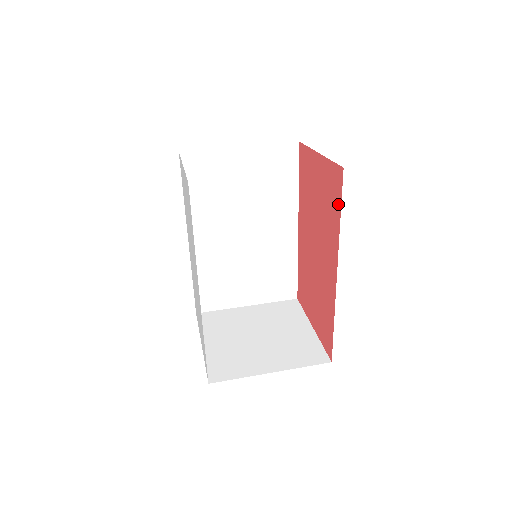
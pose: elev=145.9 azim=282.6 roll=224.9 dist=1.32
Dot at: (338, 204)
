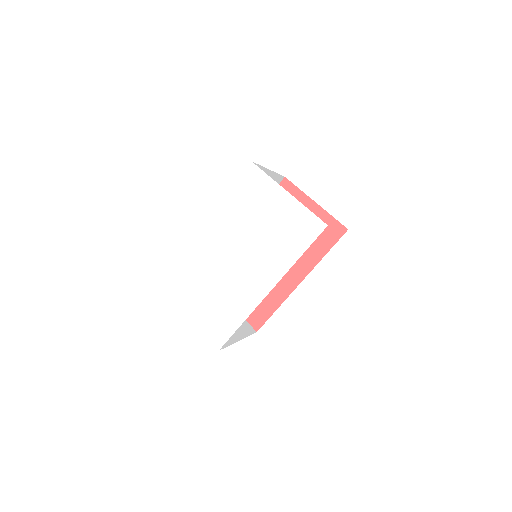
Dot at: (329, 245)
